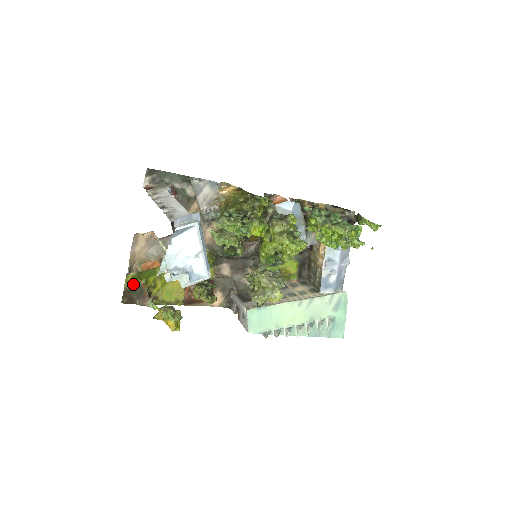
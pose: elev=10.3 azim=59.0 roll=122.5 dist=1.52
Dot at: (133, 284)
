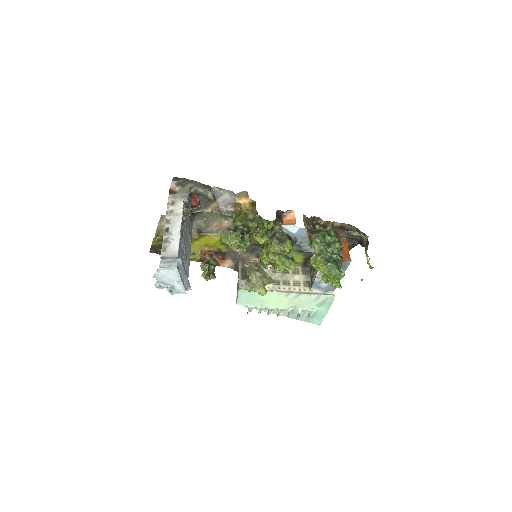
Dot at: (159, 243)
